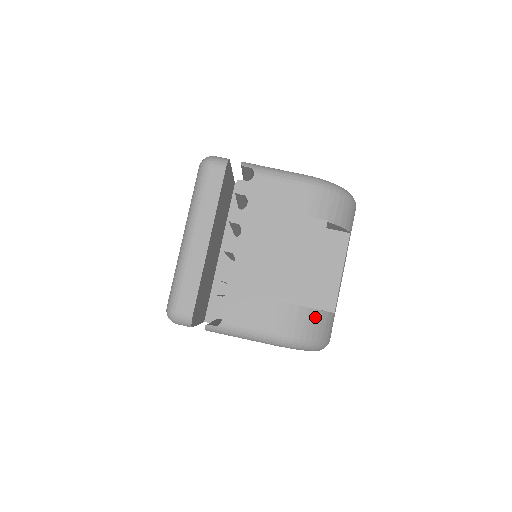
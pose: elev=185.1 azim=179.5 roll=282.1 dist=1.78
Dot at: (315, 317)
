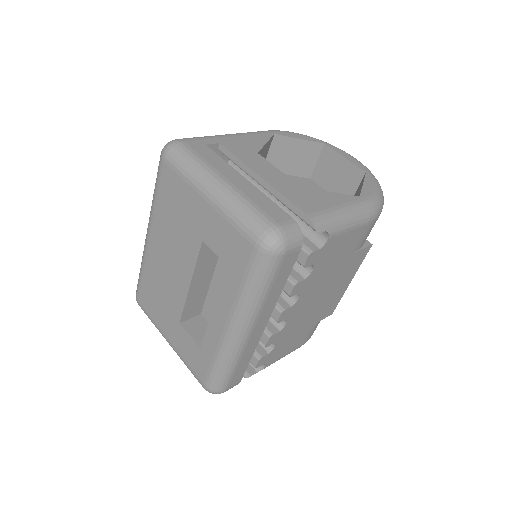
Dot at: occluded
